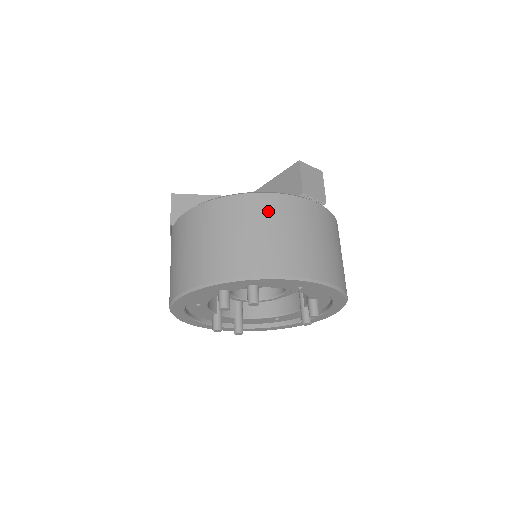
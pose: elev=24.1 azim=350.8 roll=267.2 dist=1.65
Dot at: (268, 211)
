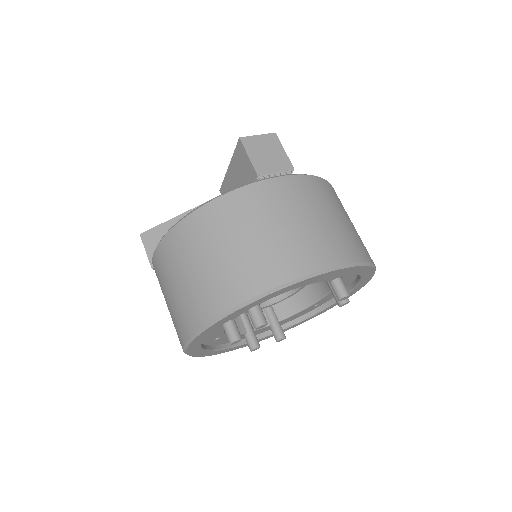
Dot at: (226, 219)
